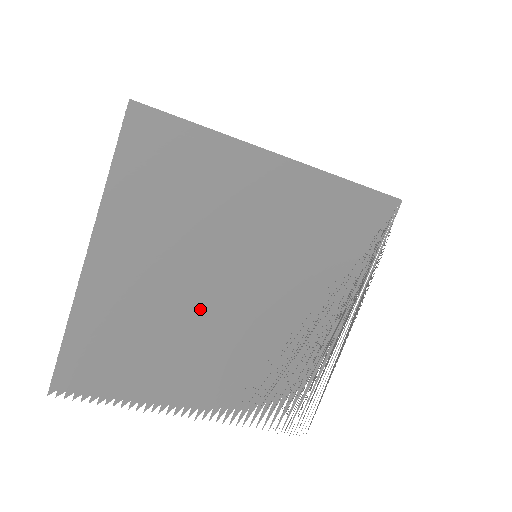
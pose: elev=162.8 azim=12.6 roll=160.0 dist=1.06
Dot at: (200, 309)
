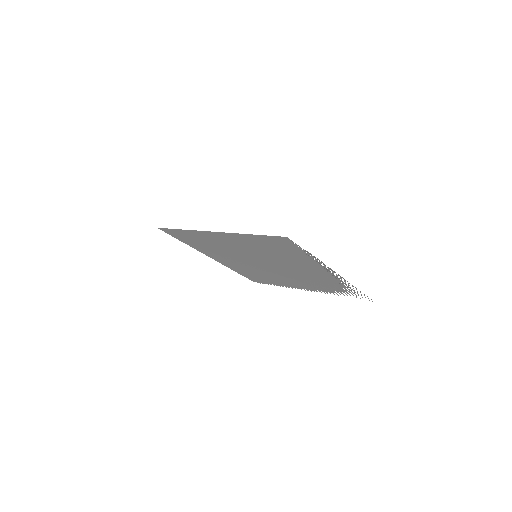
Dot at: occluded
